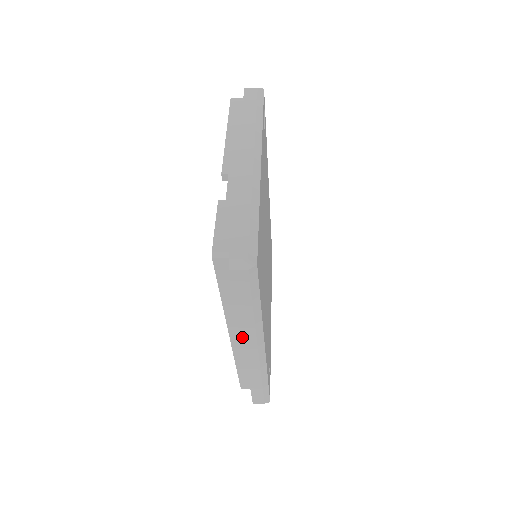
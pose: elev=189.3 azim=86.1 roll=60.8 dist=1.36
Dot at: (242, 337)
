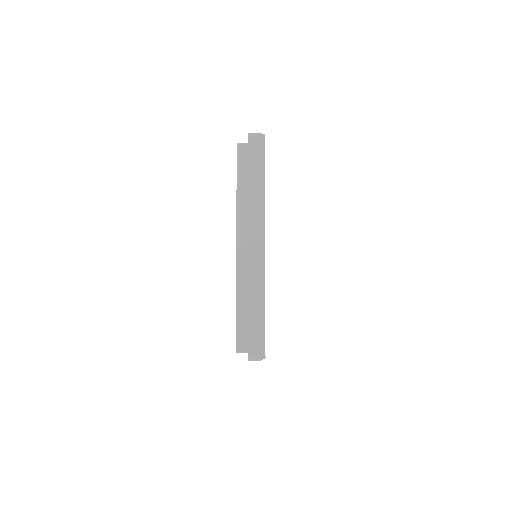
Dot at: (249, 216)
